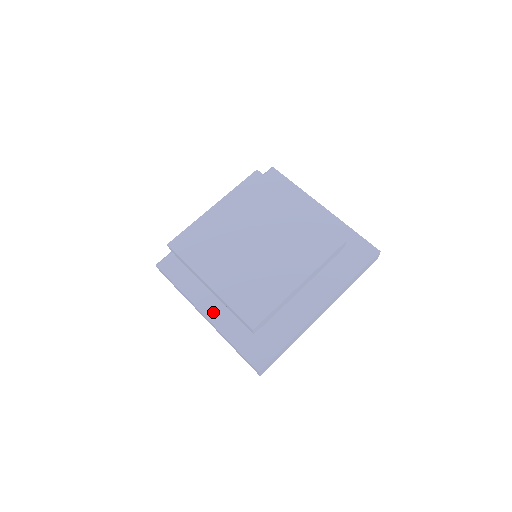
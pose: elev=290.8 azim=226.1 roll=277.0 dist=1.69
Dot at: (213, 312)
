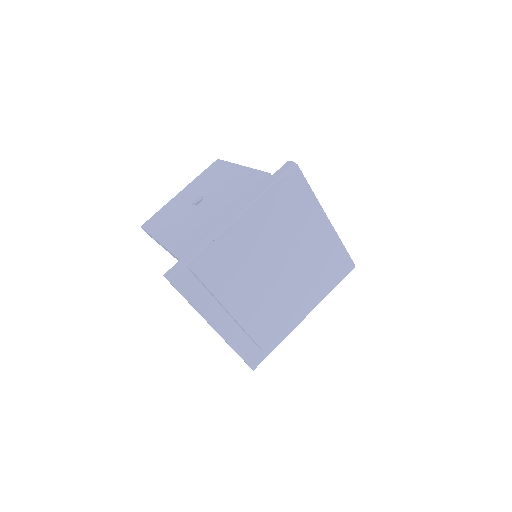
Dot at: (224, 327)
